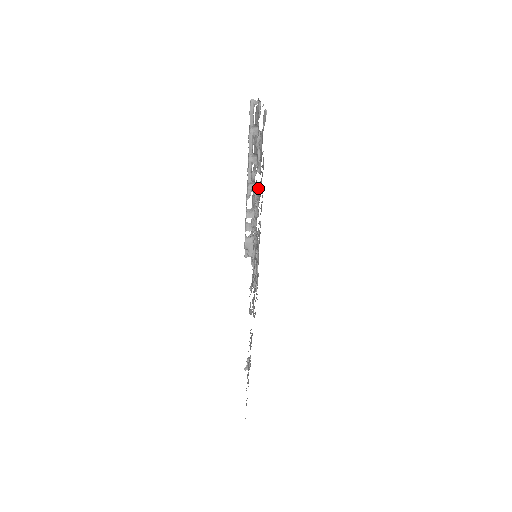
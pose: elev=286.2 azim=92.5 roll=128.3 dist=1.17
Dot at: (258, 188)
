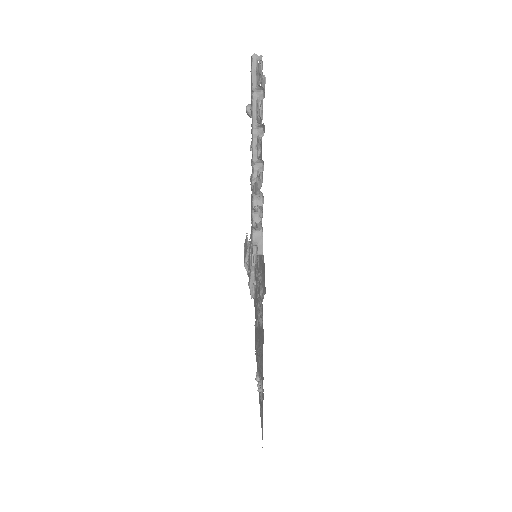
Dot at: occluded
